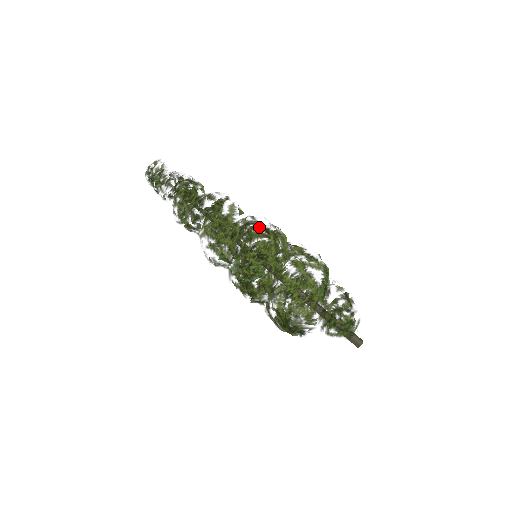
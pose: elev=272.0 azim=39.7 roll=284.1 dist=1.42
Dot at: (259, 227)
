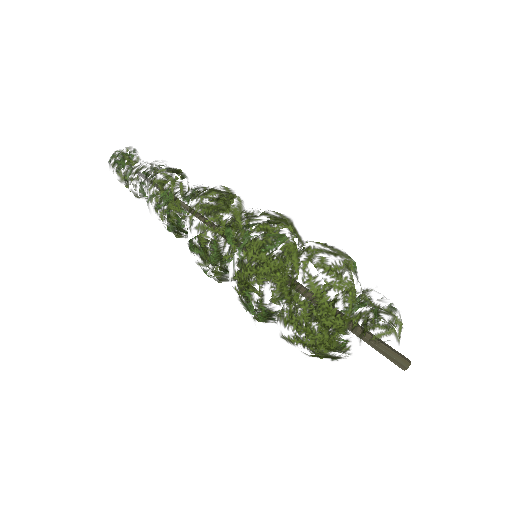
Dot at: occluded
